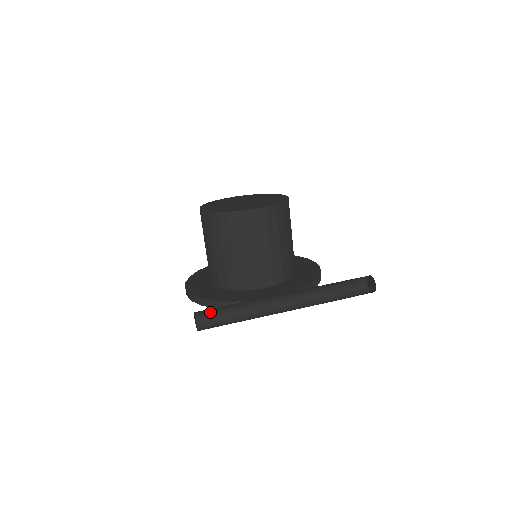
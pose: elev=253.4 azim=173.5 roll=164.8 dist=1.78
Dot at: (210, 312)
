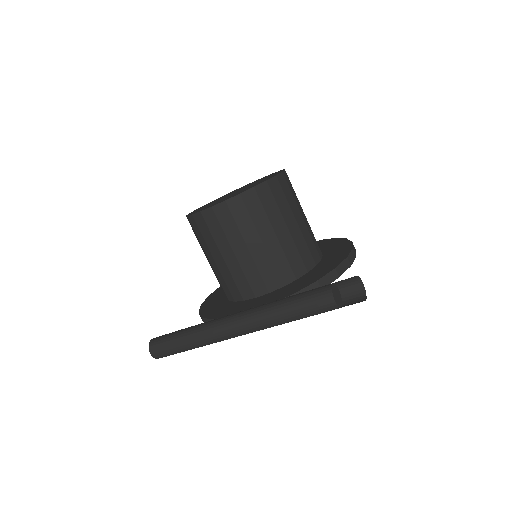
Dot at: (162, 338)
